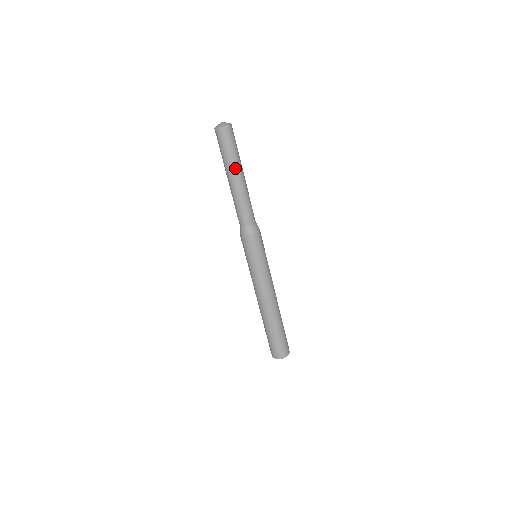
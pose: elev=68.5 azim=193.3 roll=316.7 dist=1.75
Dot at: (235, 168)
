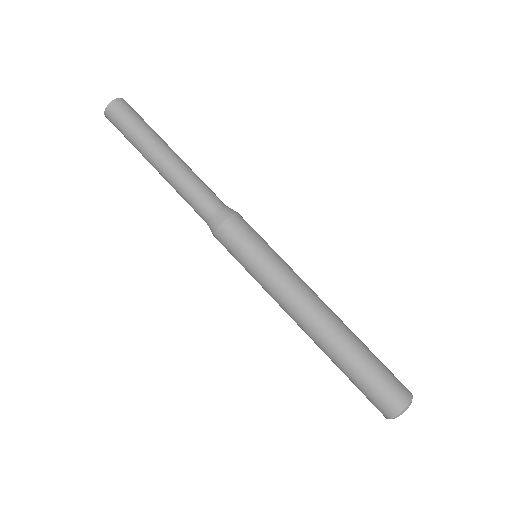
Dot at: (162, 140)
